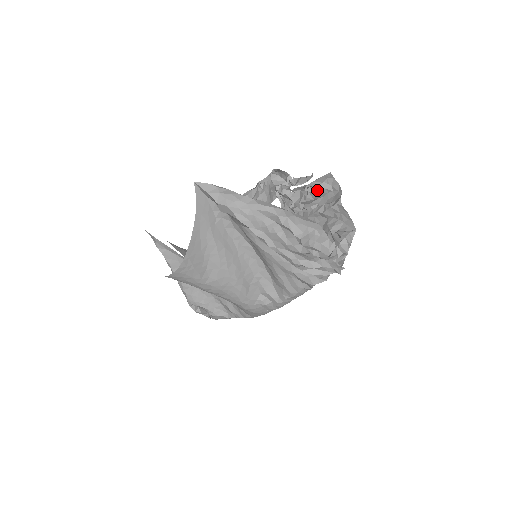
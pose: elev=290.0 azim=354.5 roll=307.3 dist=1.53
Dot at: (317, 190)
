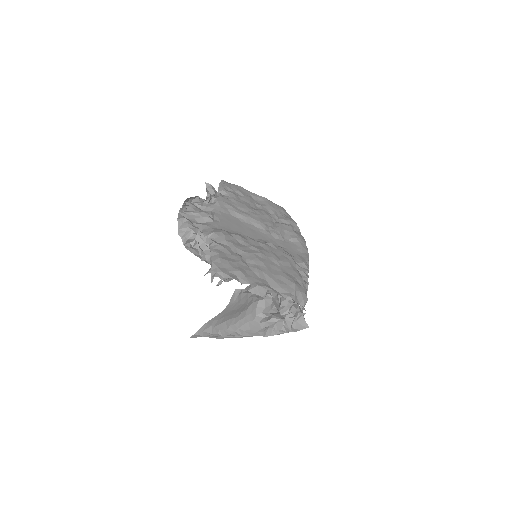
Dot at: occluded
